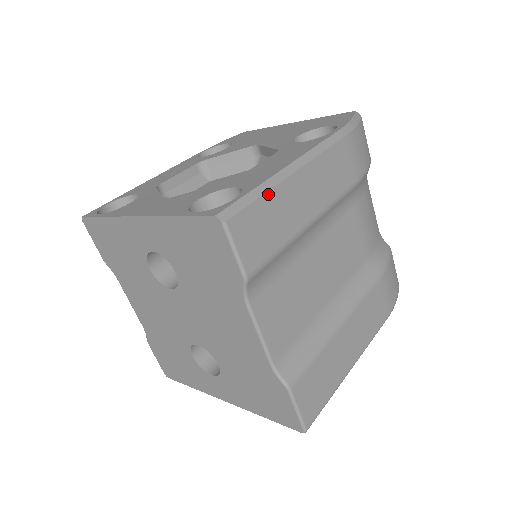
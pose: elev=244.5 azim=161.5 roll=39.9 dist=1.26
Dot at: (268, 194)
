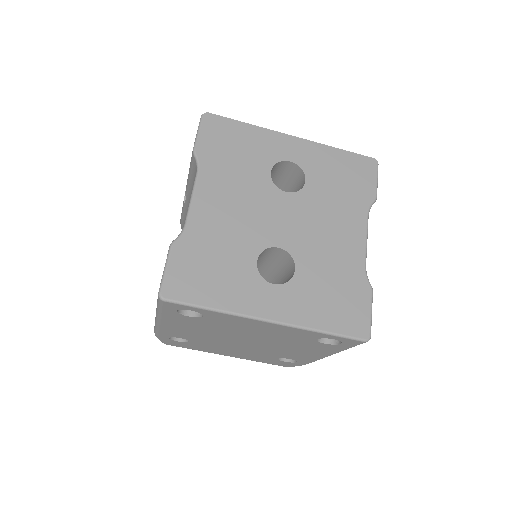
Dot at: occluded
